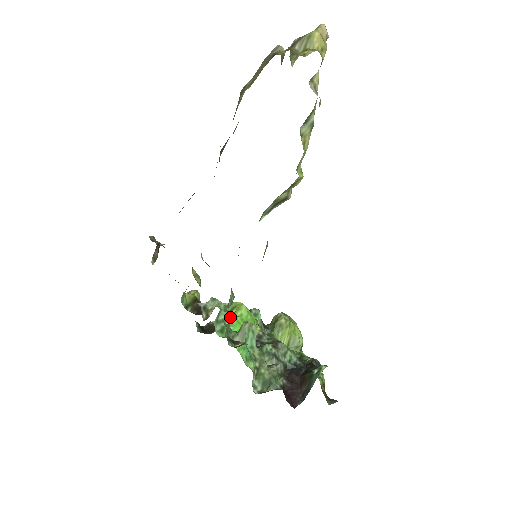
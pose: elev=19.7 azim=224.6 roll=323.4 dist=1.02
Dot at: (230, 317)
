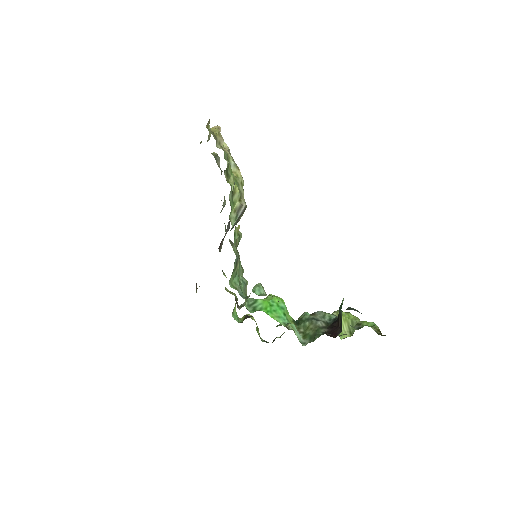
Dot at: (234, 279)
